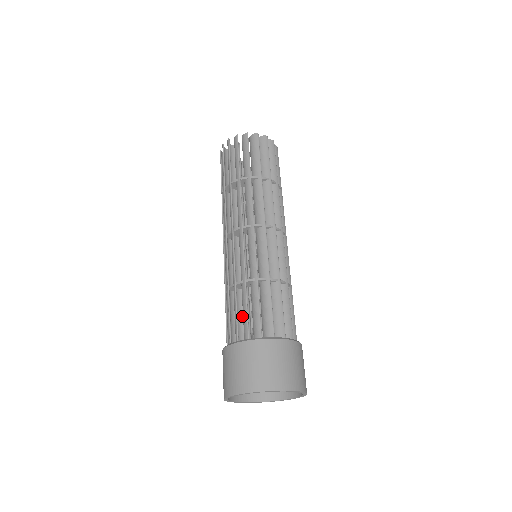
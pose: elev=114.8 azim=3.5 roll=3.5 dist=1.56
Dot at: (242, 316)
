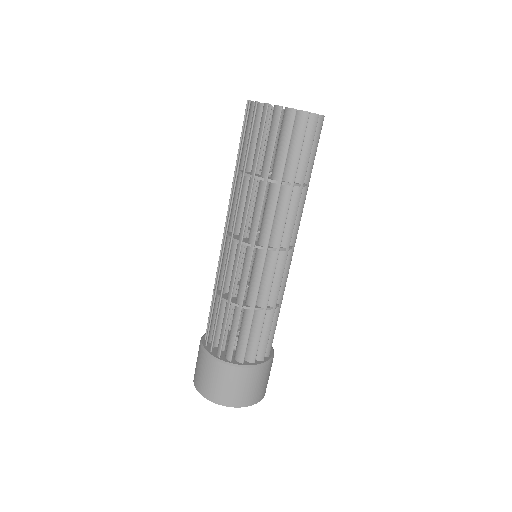
Dot at: occluded
